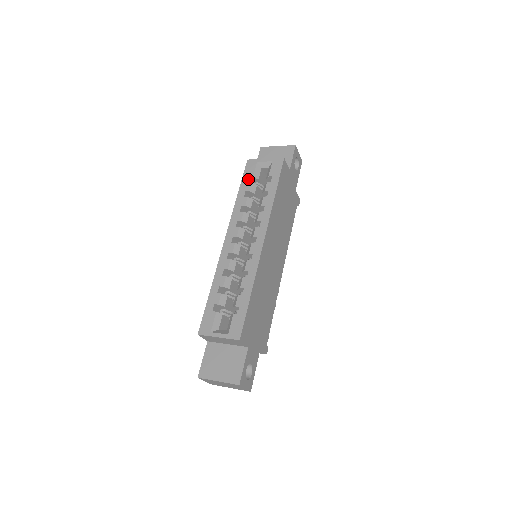
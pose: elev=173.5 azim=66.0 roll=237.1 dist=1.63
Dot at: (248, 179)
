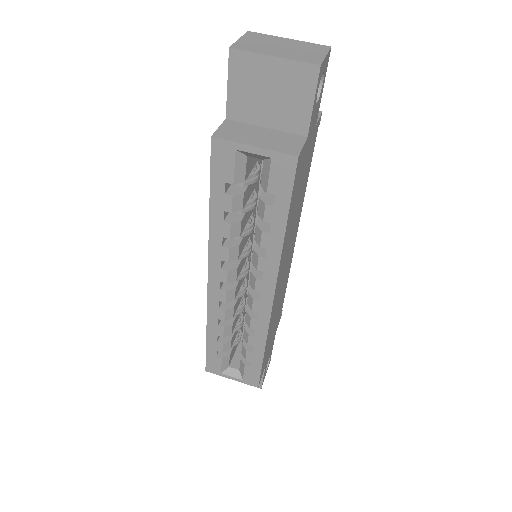
Dot at: (223, 187)
